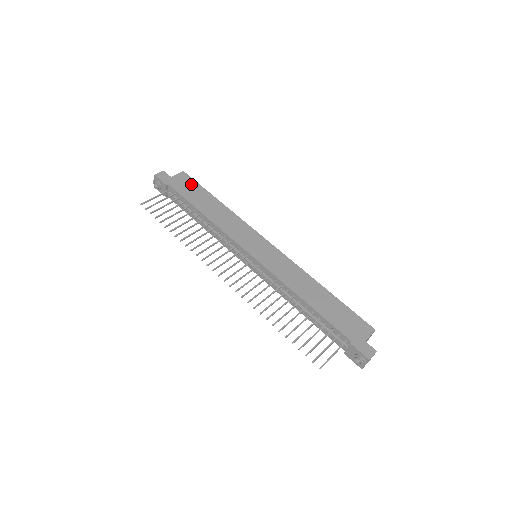
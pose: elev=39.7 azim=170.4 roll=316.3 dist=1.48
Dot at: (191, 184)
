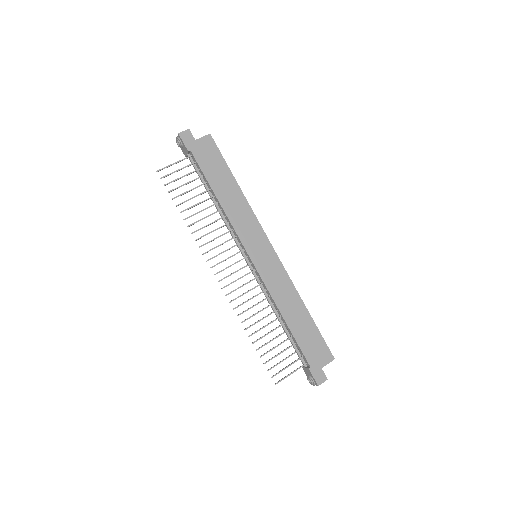
Dot at: (214, 155)
